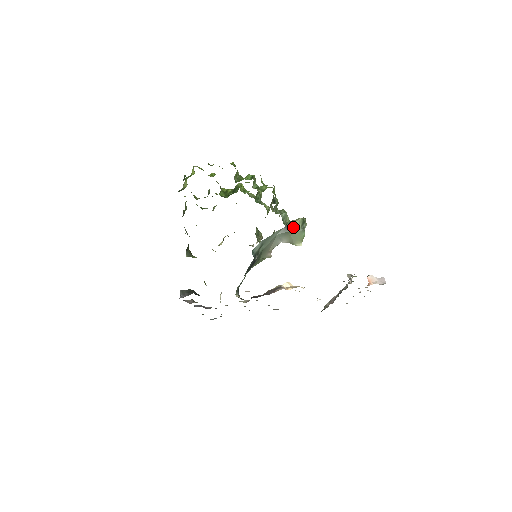
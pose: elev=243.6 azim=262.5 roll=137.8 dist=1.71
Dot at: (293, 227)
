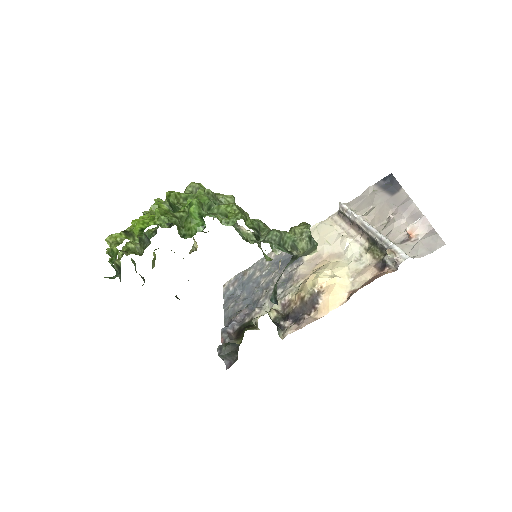
Dot at: (302, 254)
